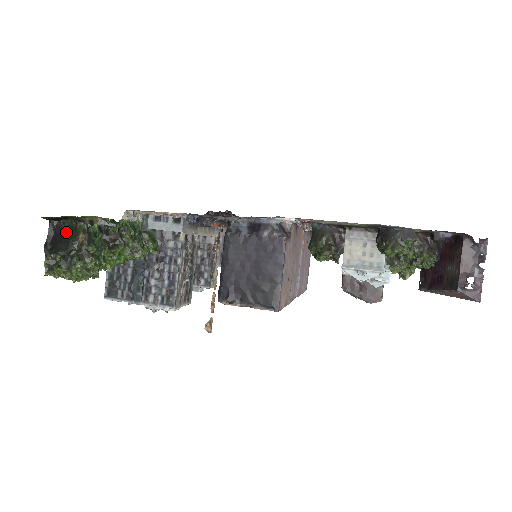
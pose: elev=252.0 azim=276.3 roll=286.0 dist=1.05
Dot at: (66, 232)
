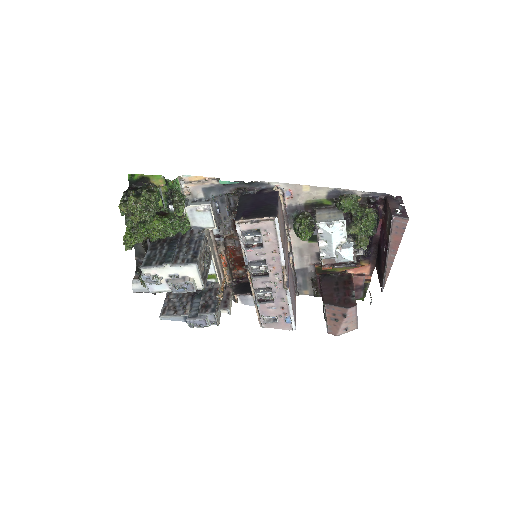
Dot at: occluded
